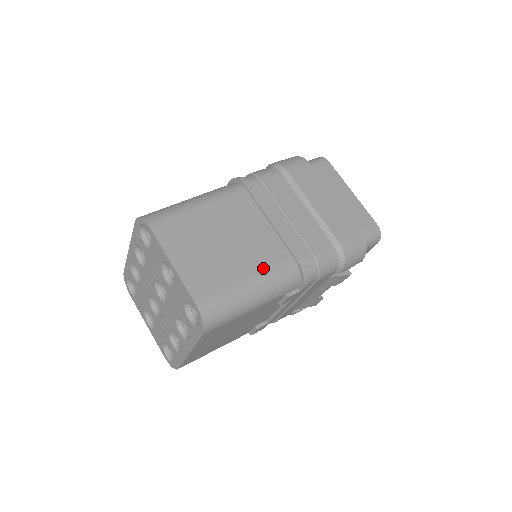
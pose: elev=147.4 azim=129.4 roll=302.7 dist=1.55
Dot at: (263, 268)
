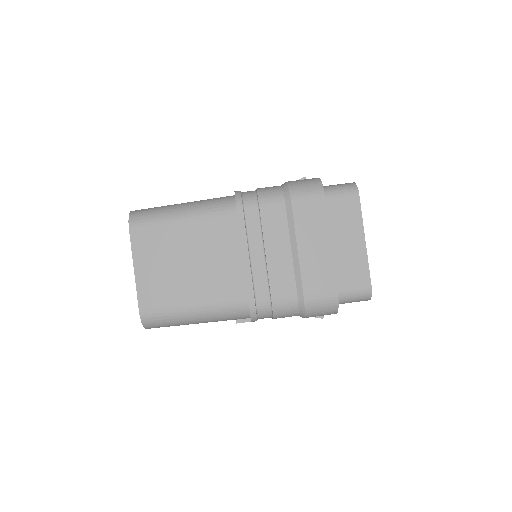
Dot at: (212, 297)
